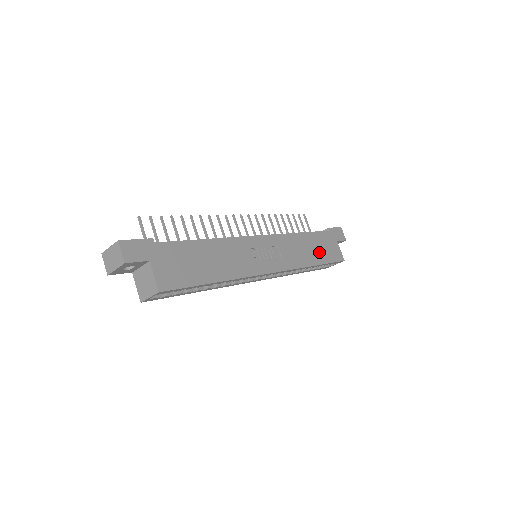
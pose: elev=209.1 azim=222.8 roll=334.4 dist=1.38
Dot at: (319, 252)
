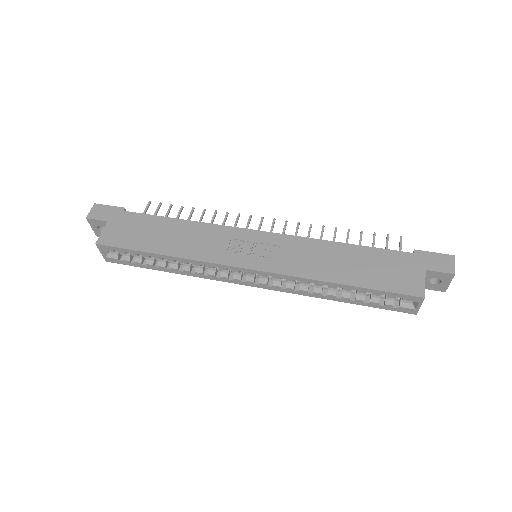
Dot at: (364, 272)
